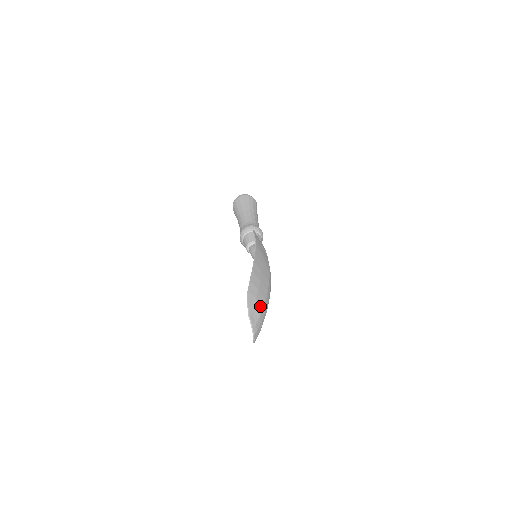
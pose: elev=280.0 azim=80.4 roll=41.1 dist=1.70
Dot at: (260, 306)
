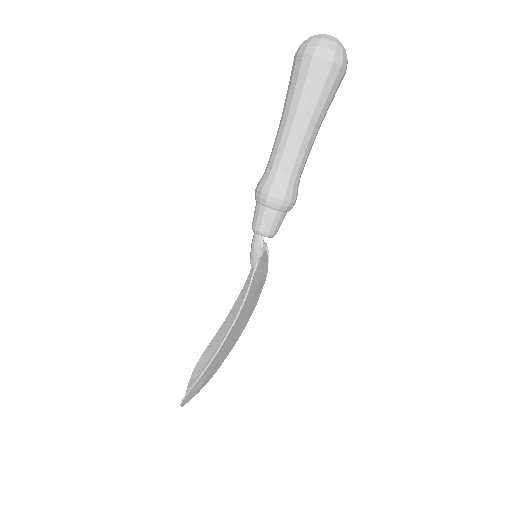
Dot at: (203, 386)
